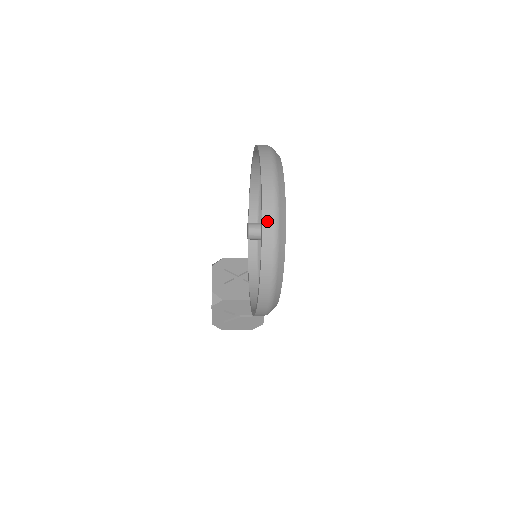
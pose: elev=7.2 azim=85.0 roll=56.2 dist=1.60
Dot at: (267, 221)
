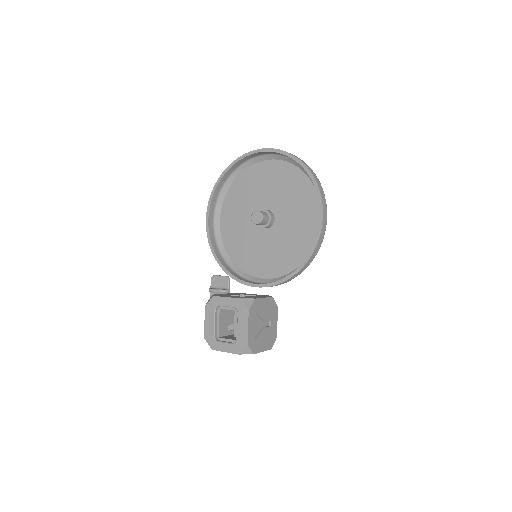
Dot at: (301, 160)
